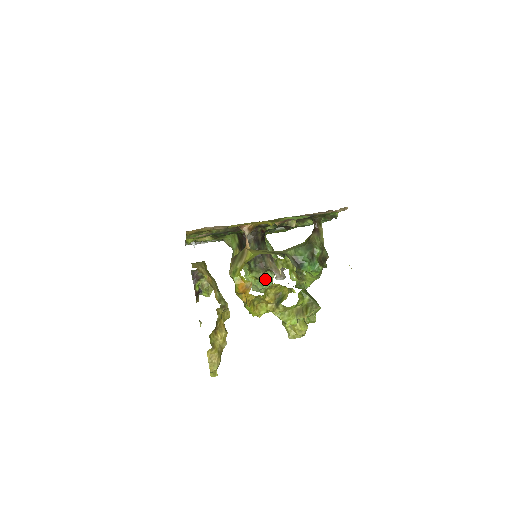
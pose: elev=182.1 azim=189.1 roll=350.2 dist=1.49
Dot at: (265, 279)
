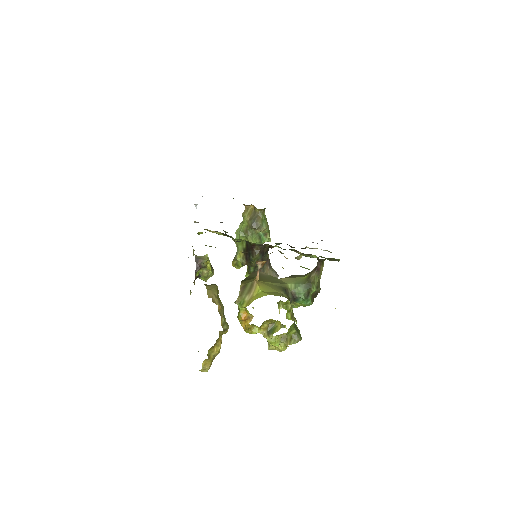
Dot at: occluded
